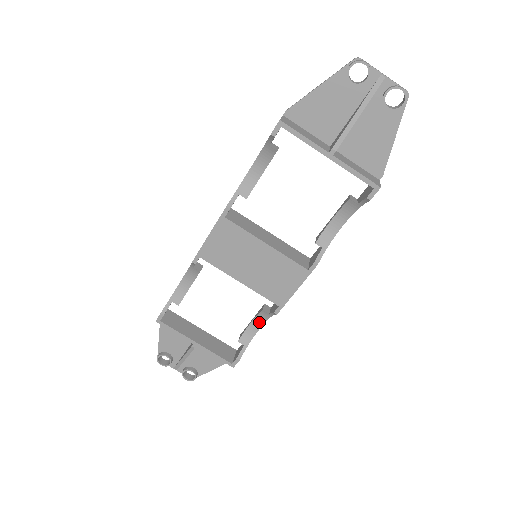
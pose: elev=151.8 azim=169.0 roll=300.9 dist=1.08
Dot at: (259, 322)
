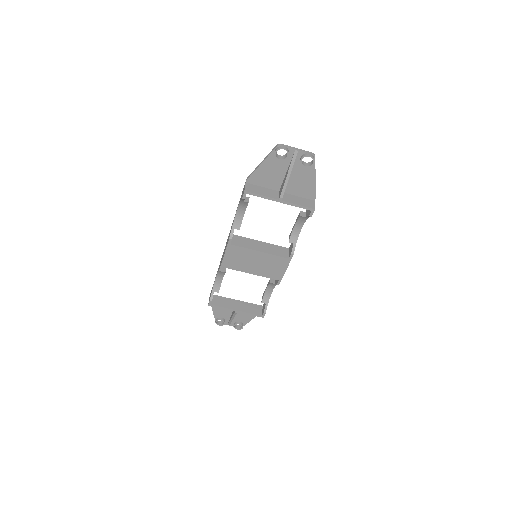
Dot at: (271, 288)
